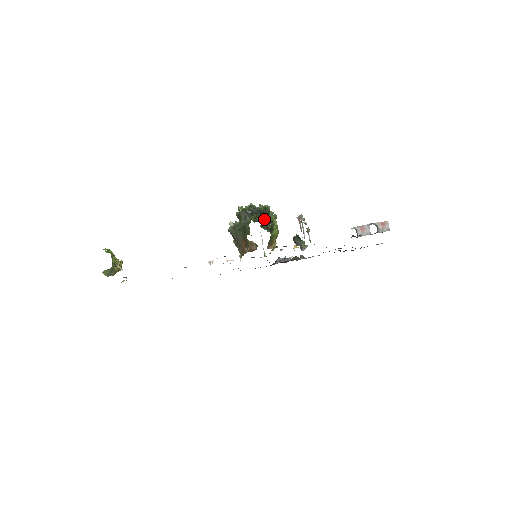
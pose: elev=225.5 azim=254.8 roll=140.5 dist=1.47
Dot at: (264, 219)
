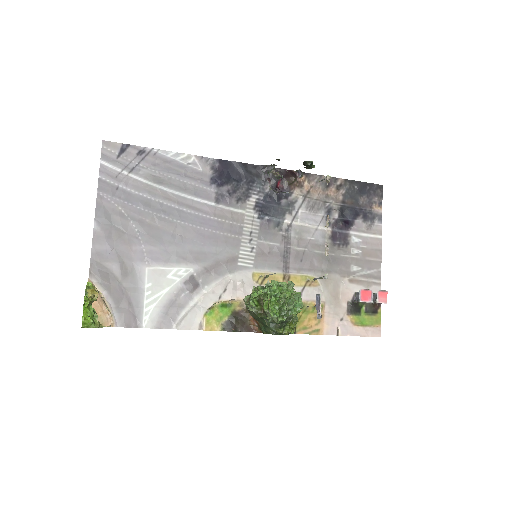
Dot at: occluded
